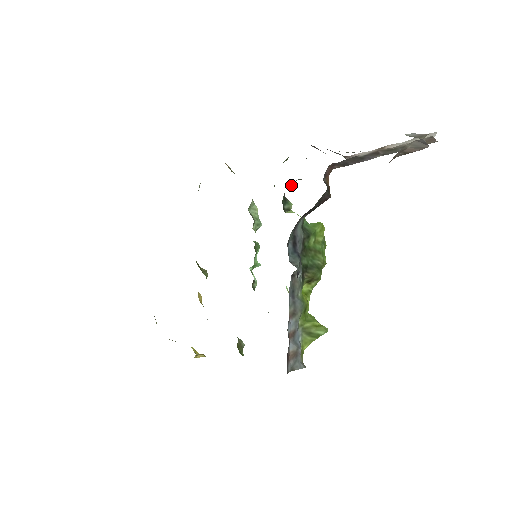
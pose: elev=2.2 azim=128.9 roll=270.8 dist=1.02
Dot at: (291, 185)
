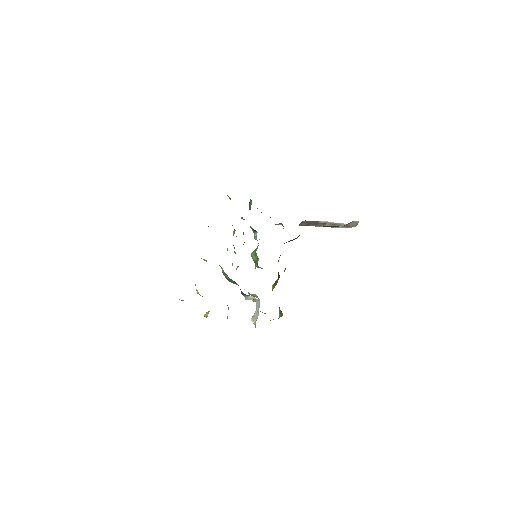
Dot at: occluded
